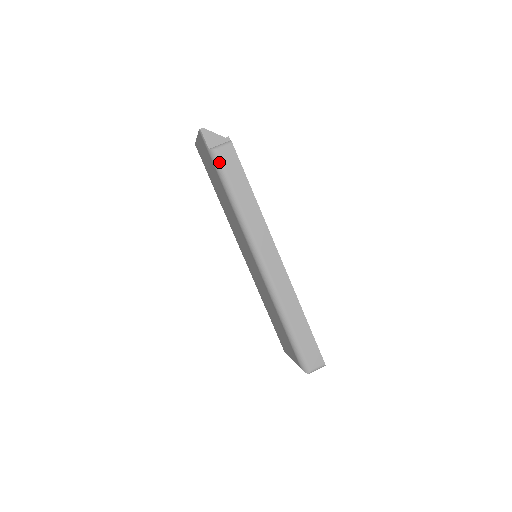
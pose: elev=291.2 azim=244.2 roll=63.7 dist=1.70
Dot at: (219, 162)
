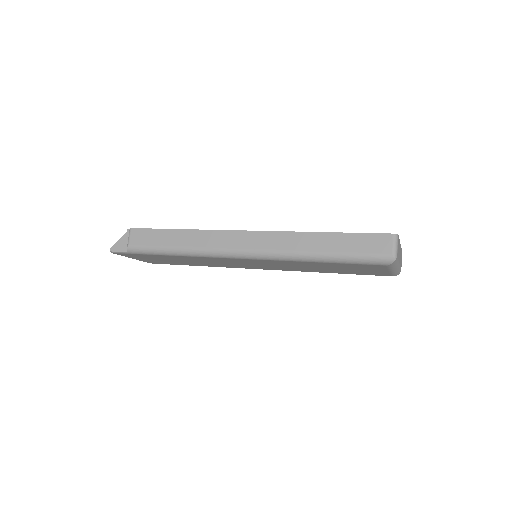
Dot at: (139, 248)
